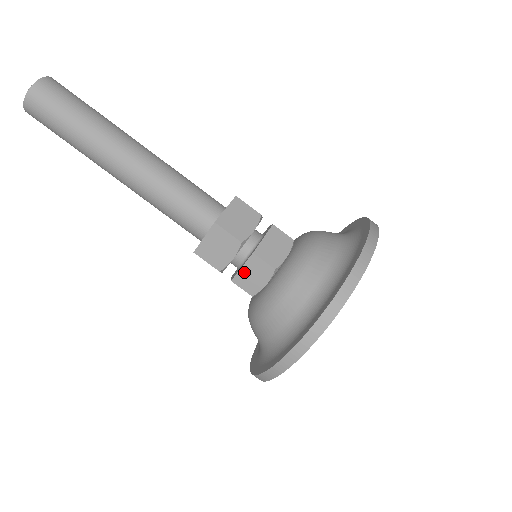
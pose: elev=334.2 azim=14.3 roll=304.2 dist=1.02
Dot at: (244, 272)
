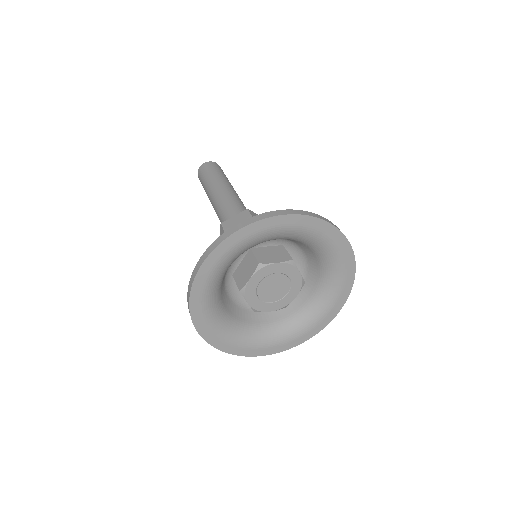
Dot at: occluded
